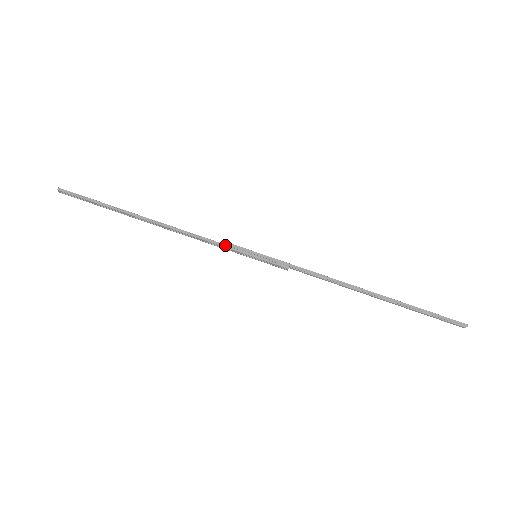
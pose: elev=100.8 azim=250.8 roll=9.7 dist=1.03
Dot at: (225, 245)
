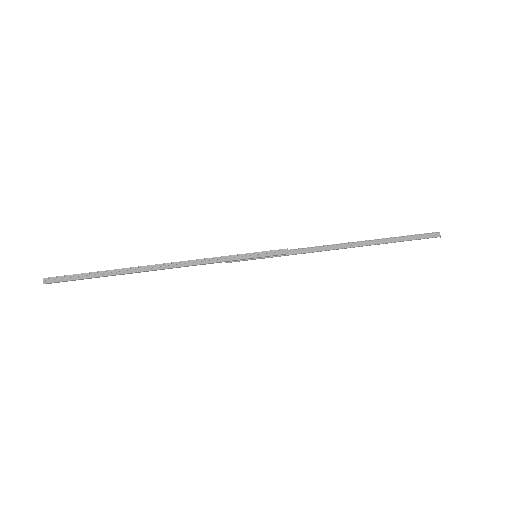
Dot at: (225, 257)
